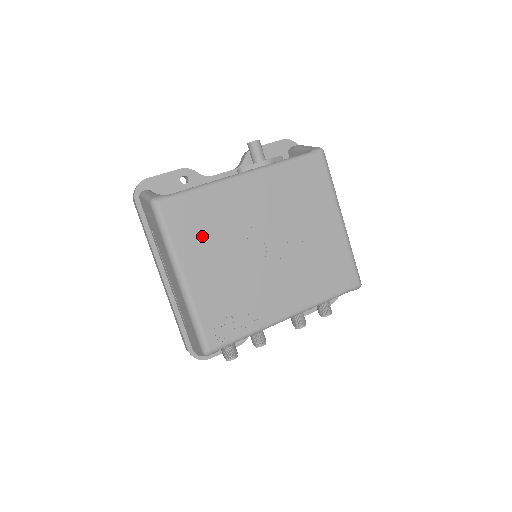
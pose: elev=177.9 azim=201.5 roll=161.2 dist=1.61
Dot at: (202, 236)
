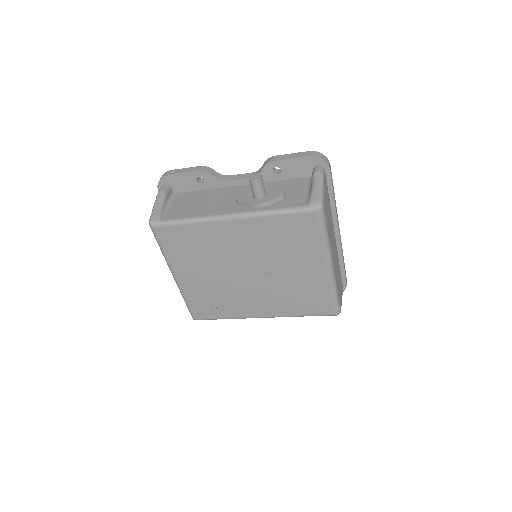
Dot at: (189, 255)
